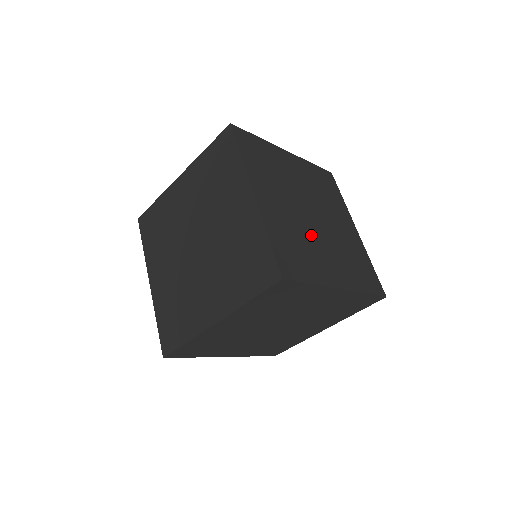
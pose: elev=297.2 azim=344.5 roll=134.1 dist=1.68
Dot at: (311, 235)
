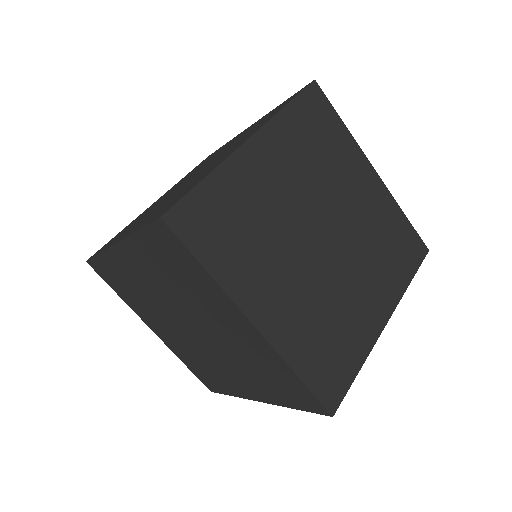
Dot at: (334, 284)
